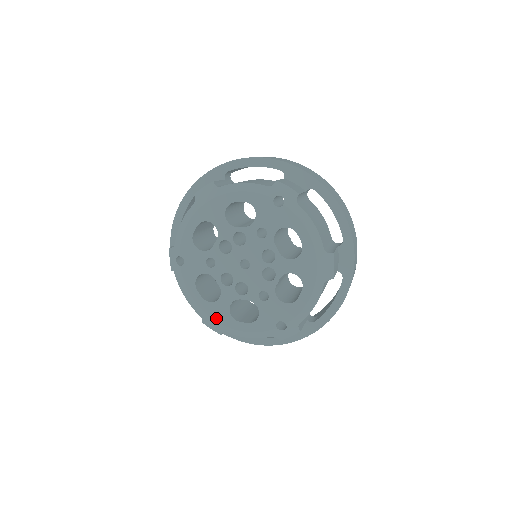
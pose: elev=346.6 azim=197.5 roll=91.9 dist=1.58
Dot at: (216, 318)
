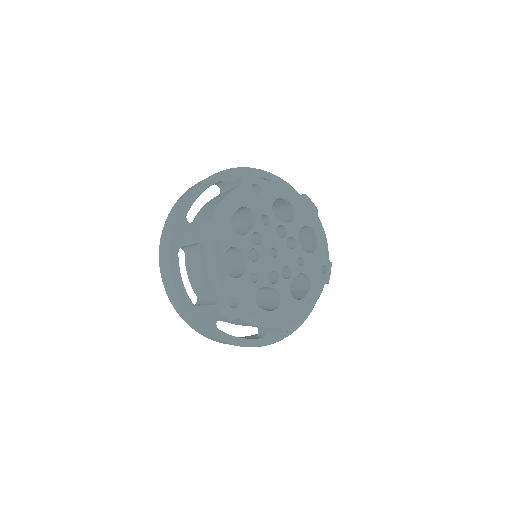
Dot at: (290, 314)
